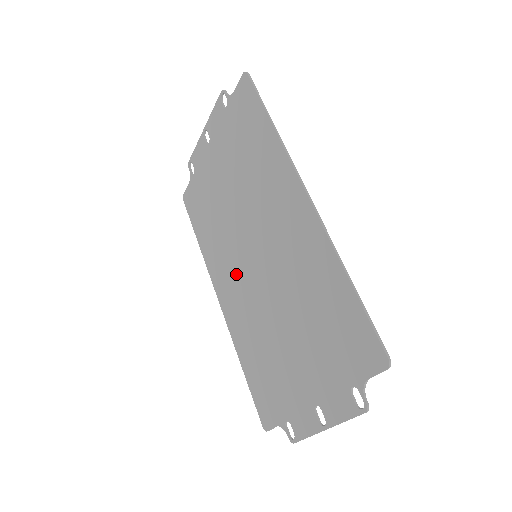
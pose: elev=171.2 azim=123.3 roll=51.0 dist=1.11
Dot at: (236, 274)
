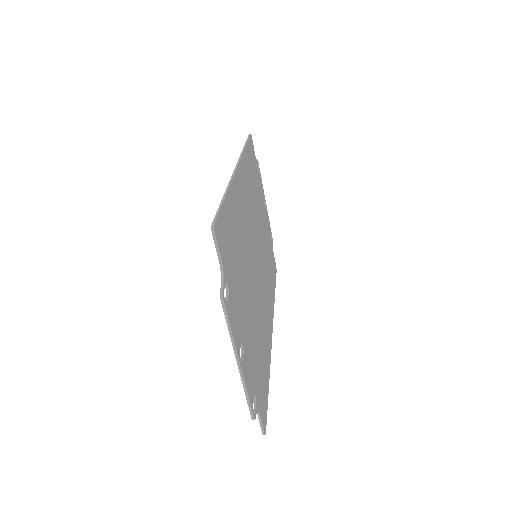
Dot at: occluded
